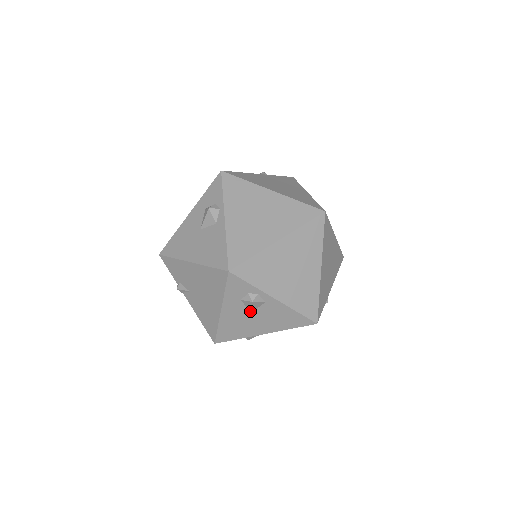
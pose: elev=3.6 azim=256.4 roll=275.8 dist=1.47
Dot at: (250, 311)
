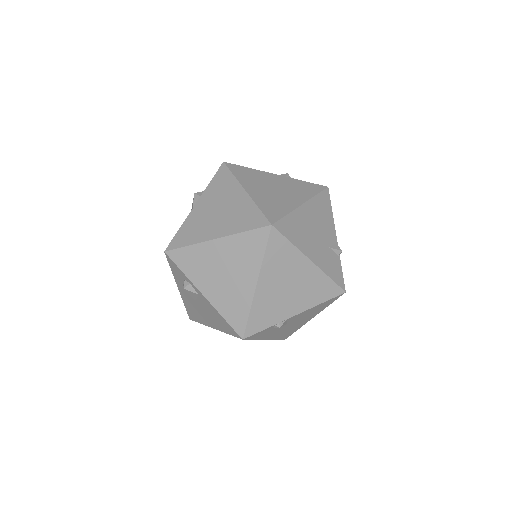
Dot at: (194, 299)
